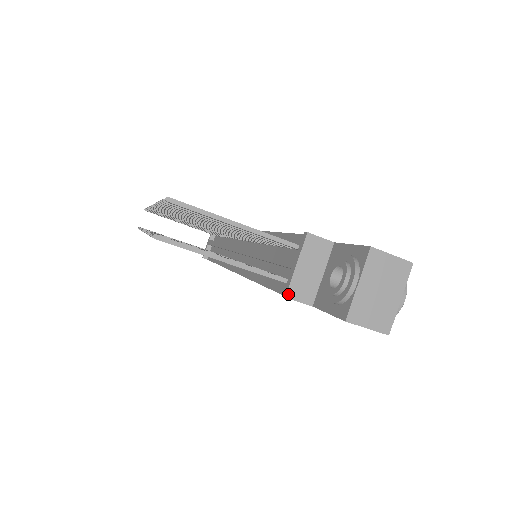
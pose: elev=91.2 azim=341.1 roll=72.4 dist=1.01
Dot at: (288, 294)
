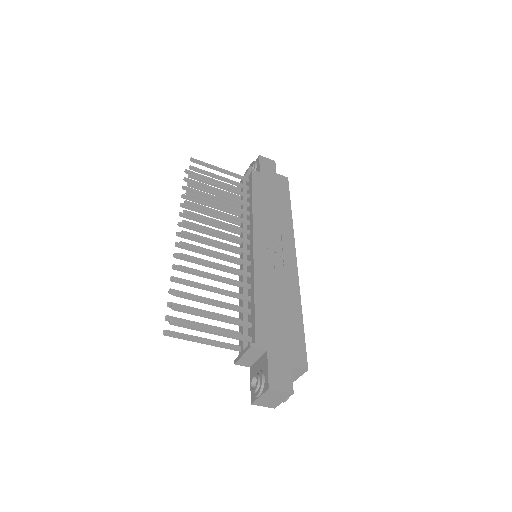
Dot at: (236, 363)
